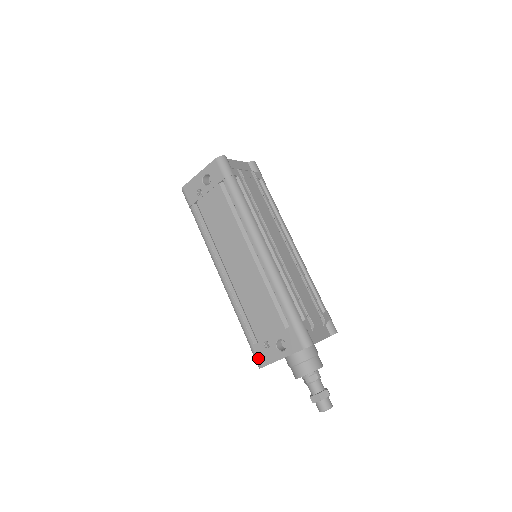
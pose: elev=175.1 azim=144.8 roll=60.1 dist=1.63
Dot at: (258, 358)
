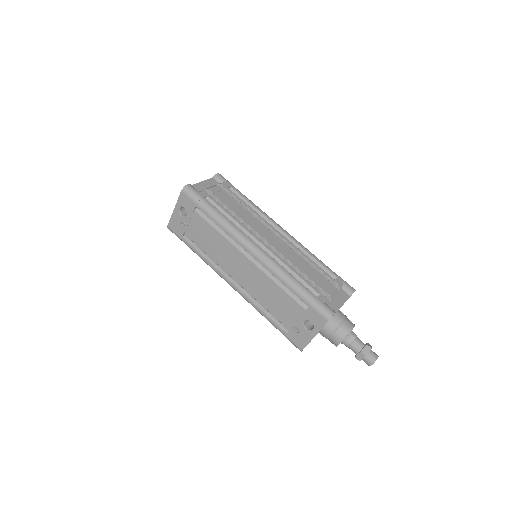
Dot at: (296, 344)
